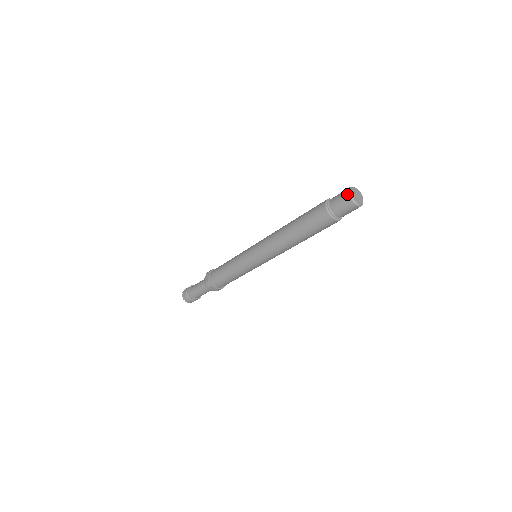
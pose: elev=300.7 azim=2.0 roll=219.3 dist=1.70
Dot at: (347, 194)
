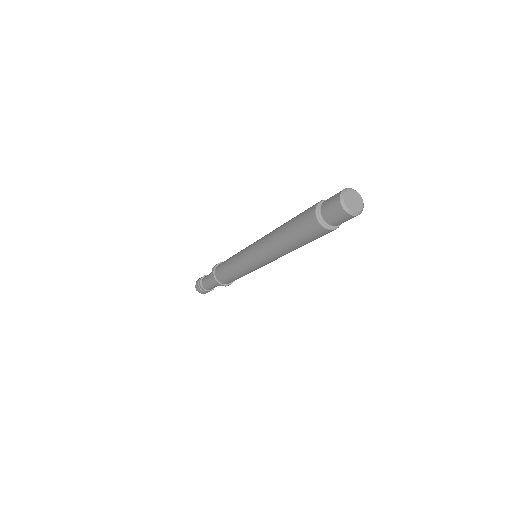
Dot at: (338, 201)
